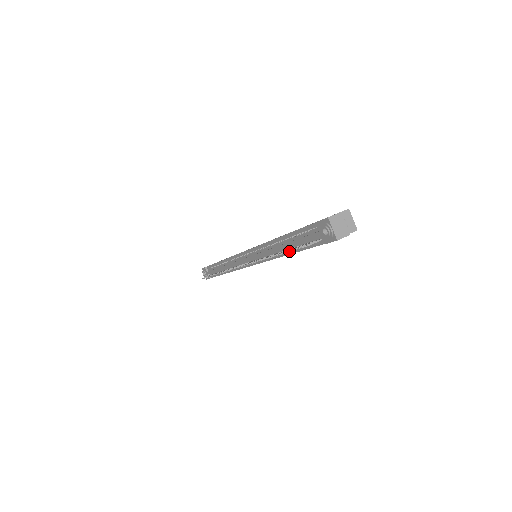
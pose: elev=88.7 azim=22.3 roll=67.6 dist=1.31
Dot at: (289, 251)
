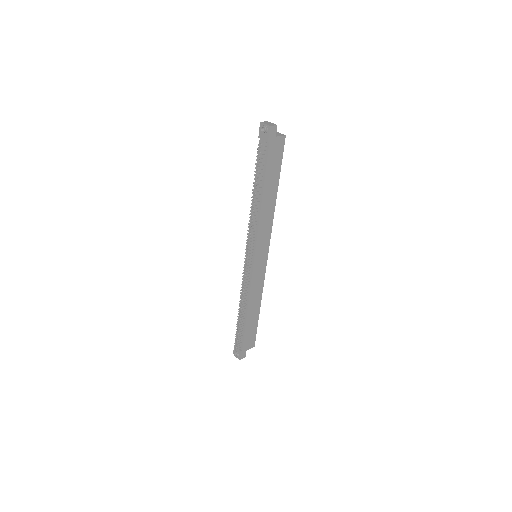
Dot at: (255, 171)
